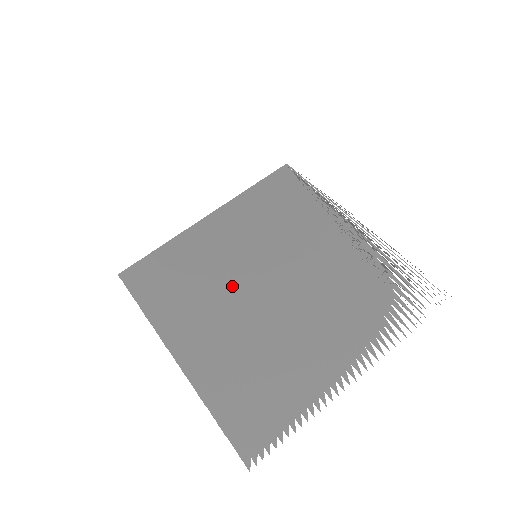
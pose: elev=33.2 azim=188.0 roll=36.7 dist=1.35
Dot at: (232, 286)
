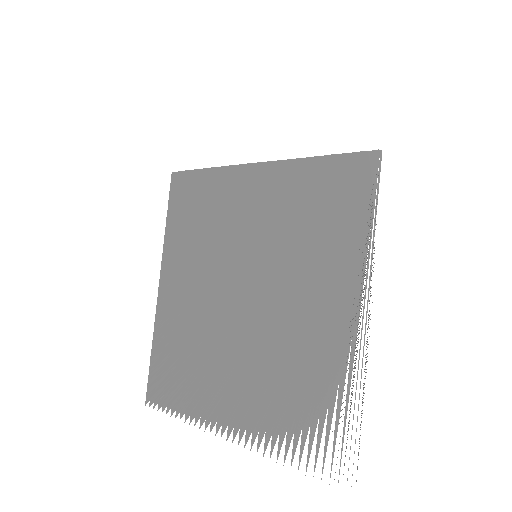
Dot at: (220, 268)
